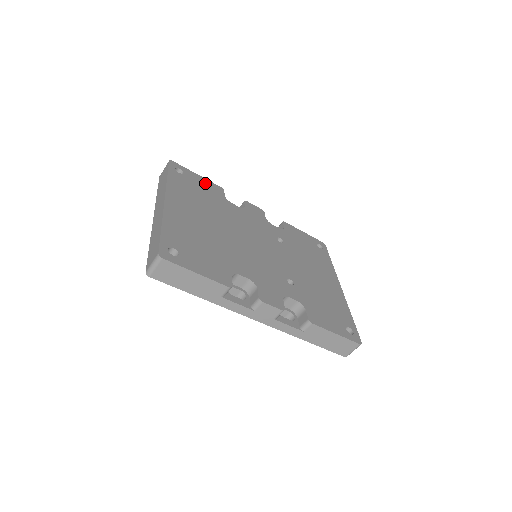
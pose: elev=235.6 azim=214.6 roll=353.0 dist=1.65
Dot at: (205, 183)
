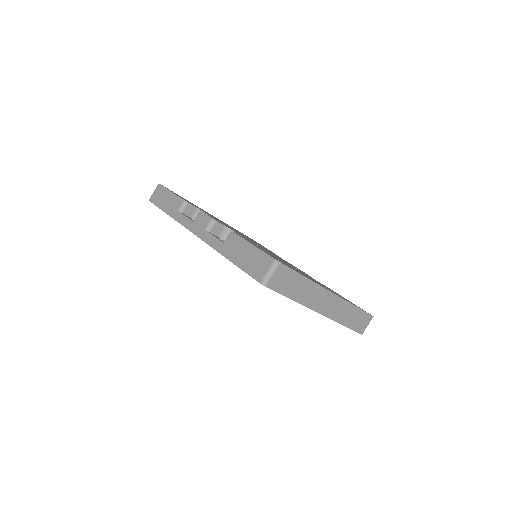
Dot at: (266, 248)
